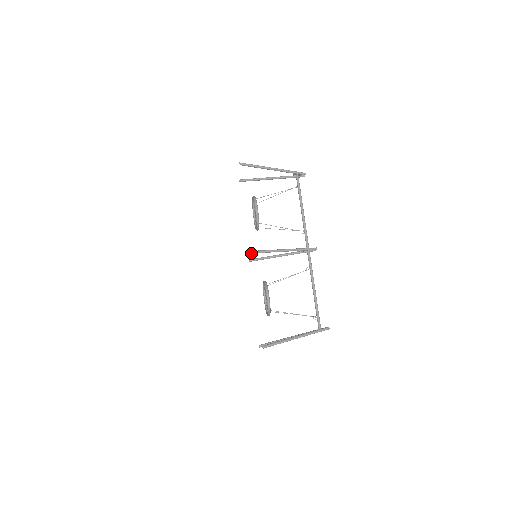
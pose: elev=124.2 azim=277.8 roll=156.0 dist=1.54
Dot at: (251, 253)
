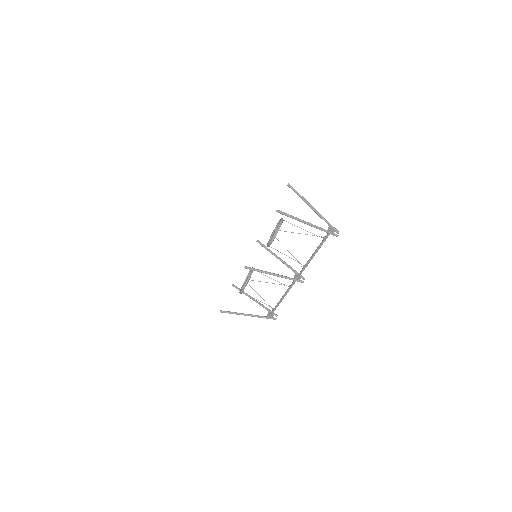
Dot at: (245, 268)
